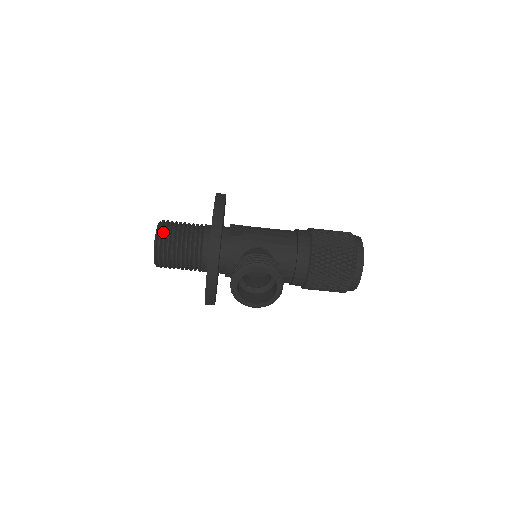
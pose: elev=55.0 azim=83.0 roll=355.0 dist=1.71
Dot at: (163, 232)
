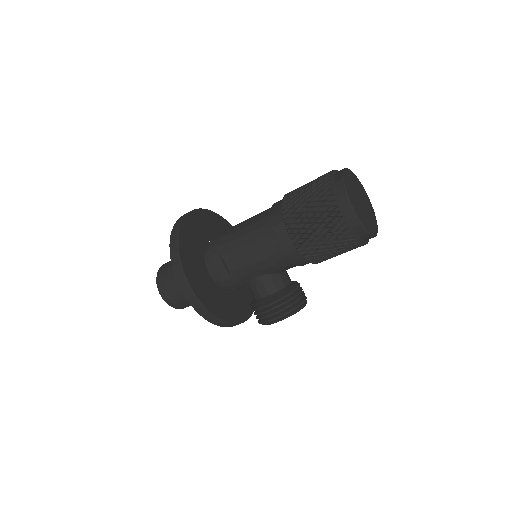
Dot at: (172, 302)
